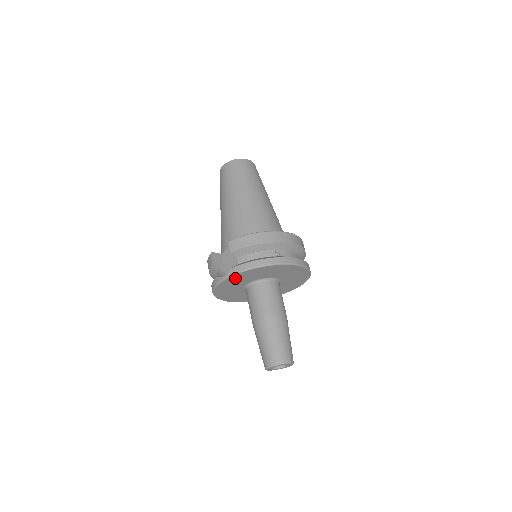
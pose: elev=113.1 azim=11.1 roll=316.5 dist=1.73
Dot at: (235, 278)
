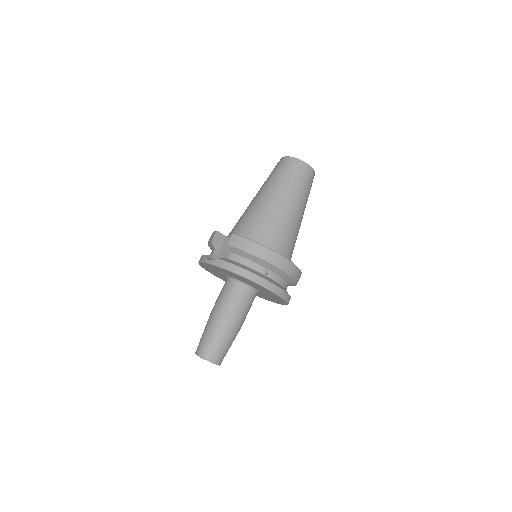
Dot at: (218, 268)
